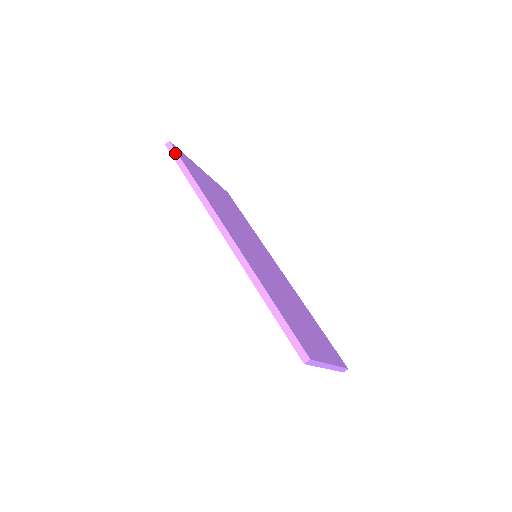
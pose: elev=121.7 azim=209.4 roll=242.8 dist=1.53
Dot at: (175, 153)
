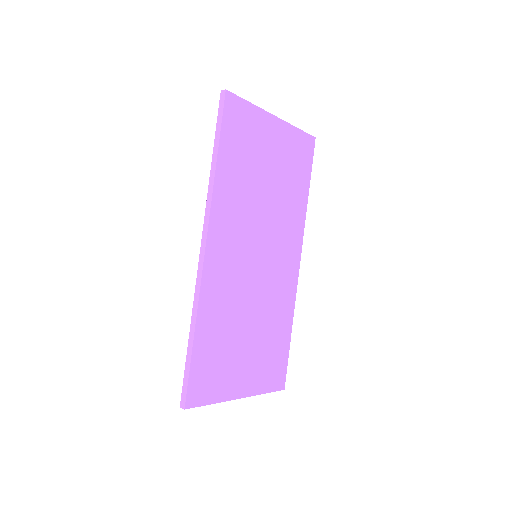
Dot at: (221, 111)
